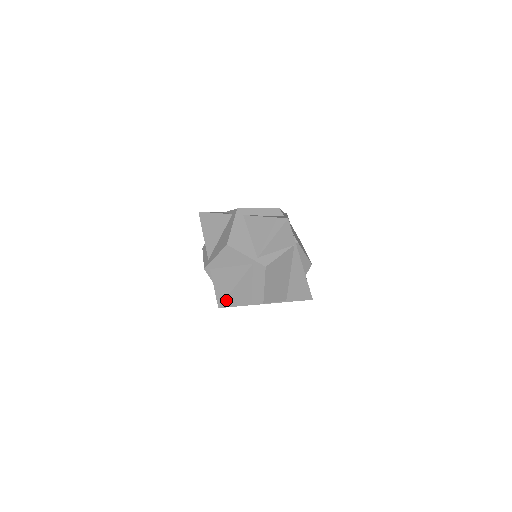
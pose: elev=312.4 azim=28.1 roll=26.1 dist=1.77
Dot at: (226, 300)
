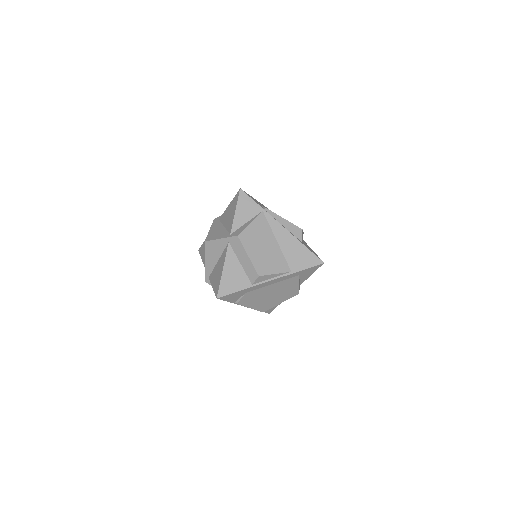
Dot at: (221, 288)
